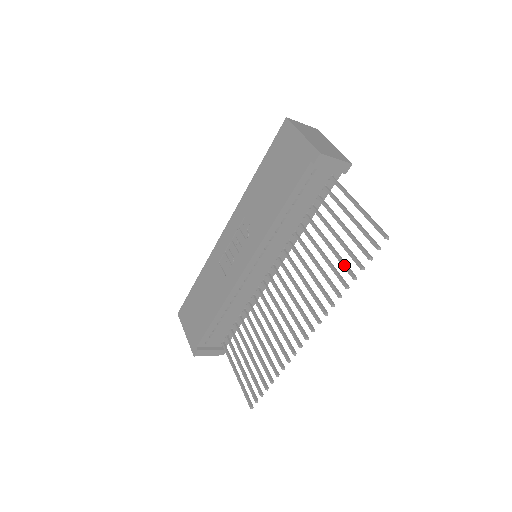
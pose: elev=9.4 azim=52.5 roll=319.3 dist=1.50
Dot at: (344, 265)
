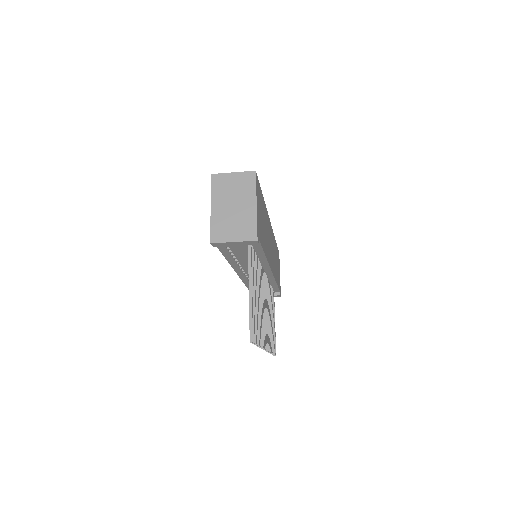
Dot at: occluded
